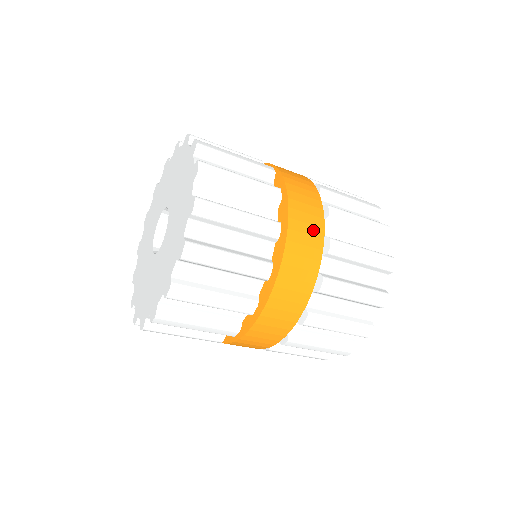
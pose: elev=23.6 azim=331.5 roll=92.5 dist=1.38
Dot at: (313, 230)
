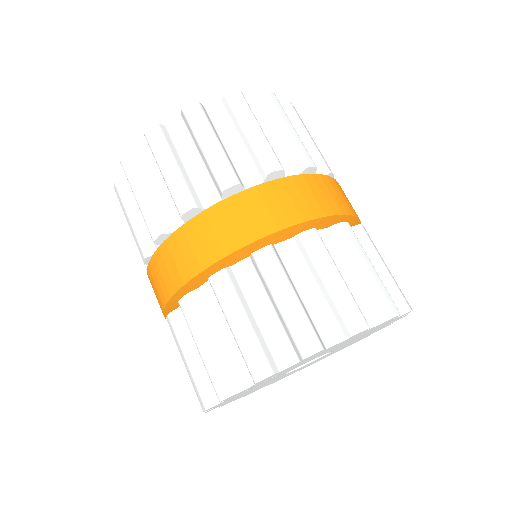
Dot at: (339, 202)
